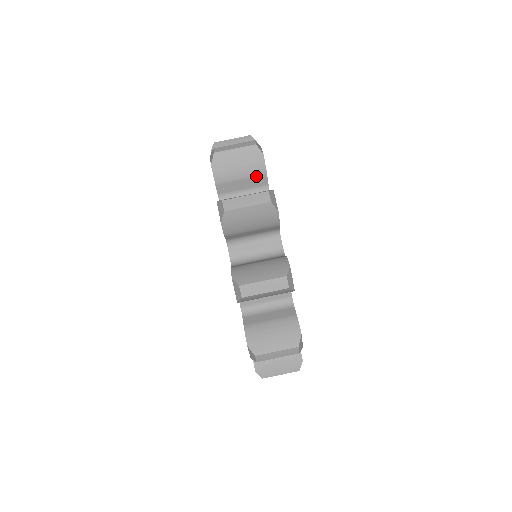
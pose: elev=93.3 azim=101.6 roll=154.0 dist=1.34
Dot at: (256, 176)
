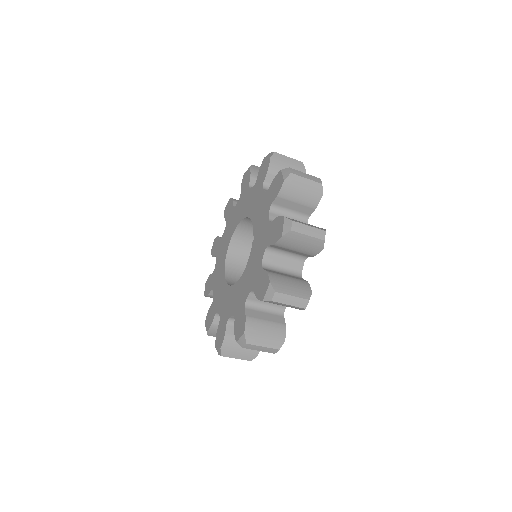
Dot at: (308, 206)
